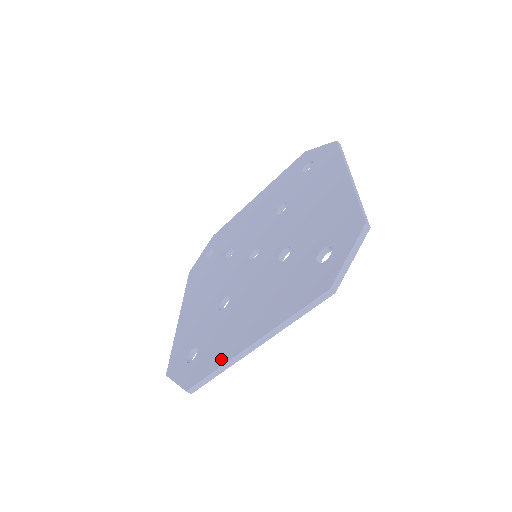
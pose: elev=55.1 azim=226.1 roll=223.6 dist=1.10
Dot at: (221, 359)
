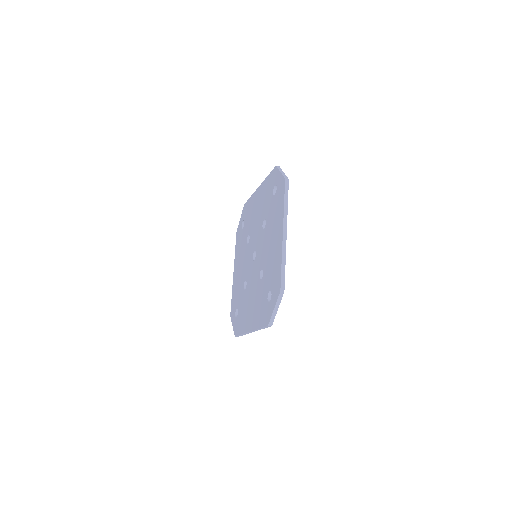
Dot at: (243, 329)
